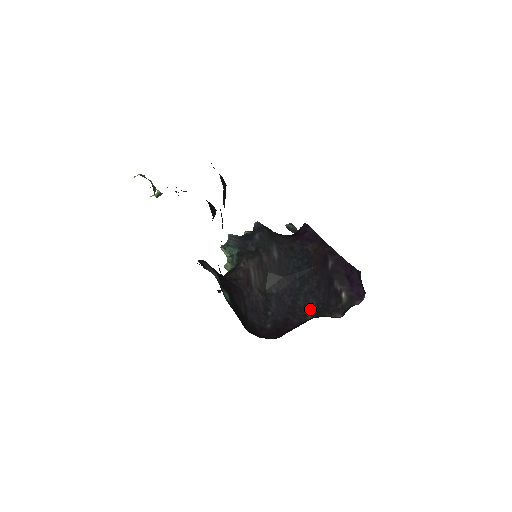
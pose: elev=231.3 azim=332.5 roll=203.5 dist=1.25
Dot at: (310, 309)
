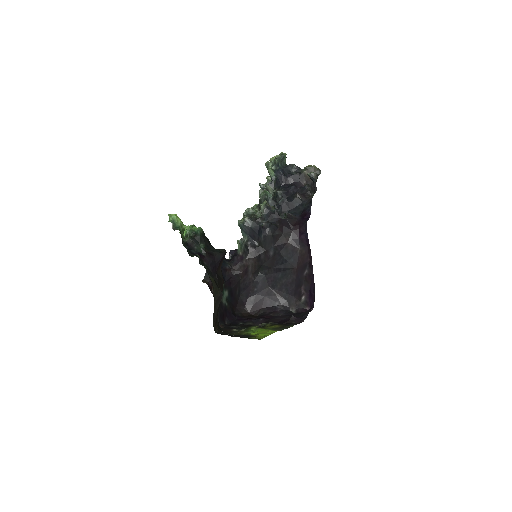
Dot at: (280, 296)
